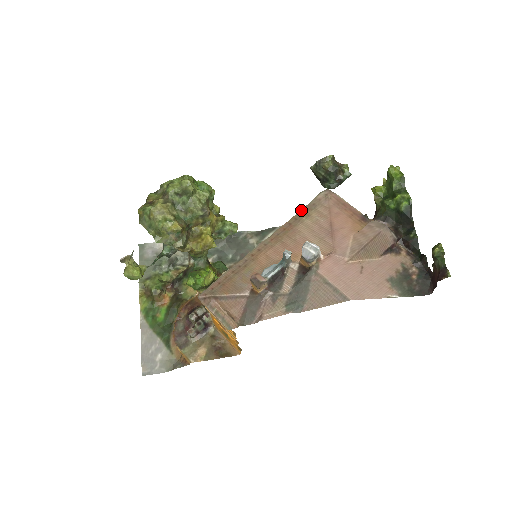
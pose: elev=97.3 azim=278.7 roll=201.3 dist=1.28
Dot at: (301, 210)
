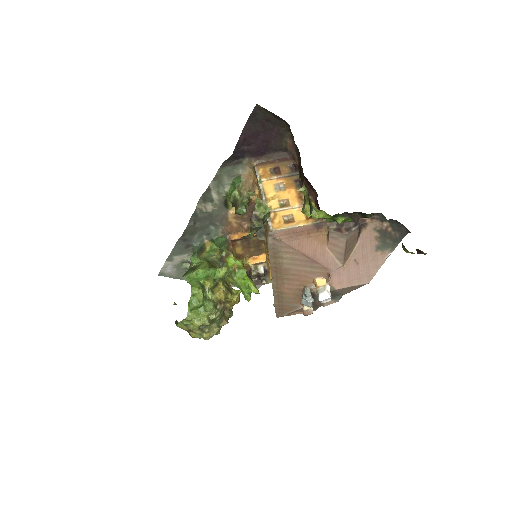
Dot at: (270, 256)
